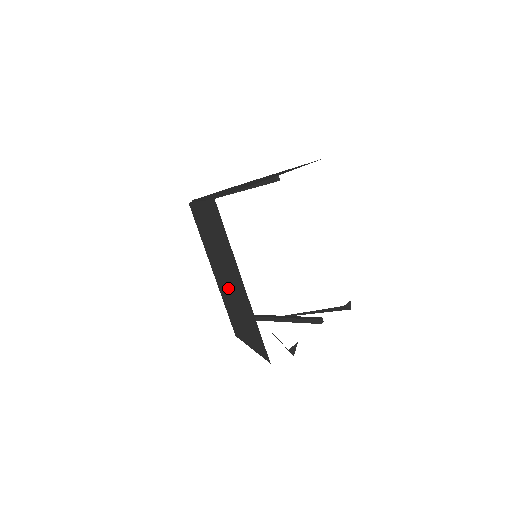
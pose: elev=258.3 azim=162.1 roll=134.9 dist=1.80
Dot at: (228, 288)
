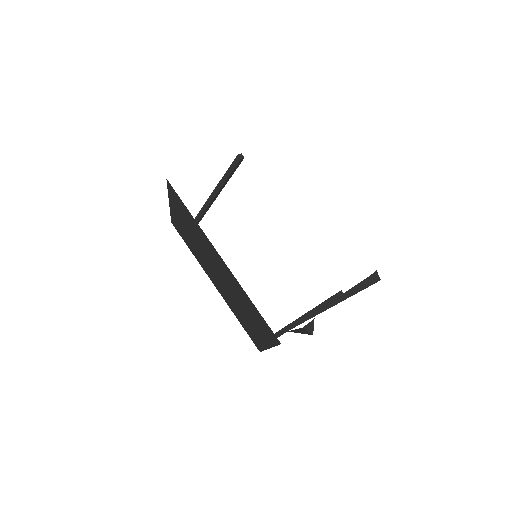
Dot at: (225, 287)
